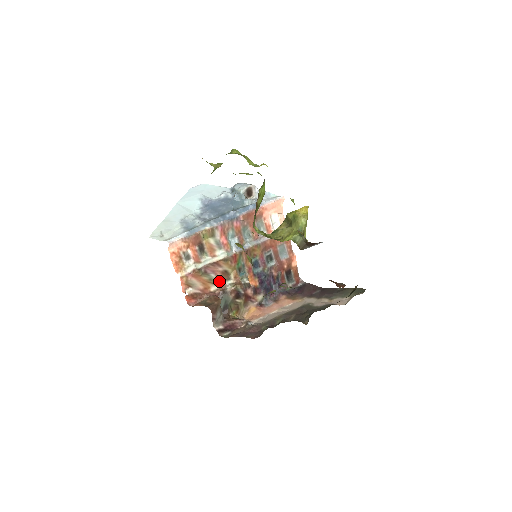
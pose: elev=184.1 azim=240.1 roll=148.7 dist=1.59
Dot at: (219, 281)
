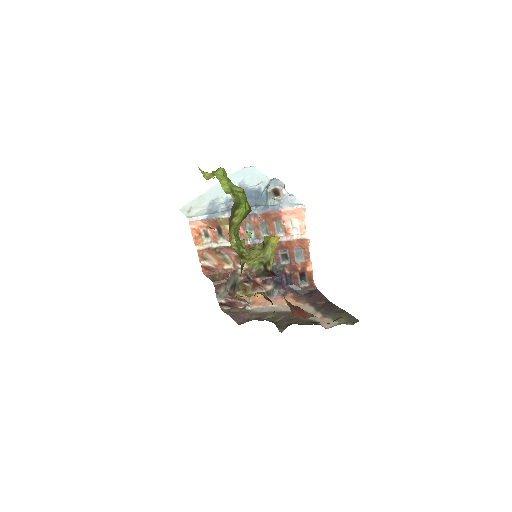
Dot at: (233, 262)
